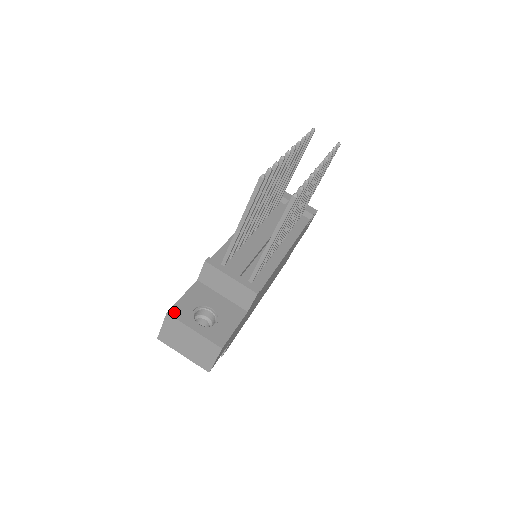
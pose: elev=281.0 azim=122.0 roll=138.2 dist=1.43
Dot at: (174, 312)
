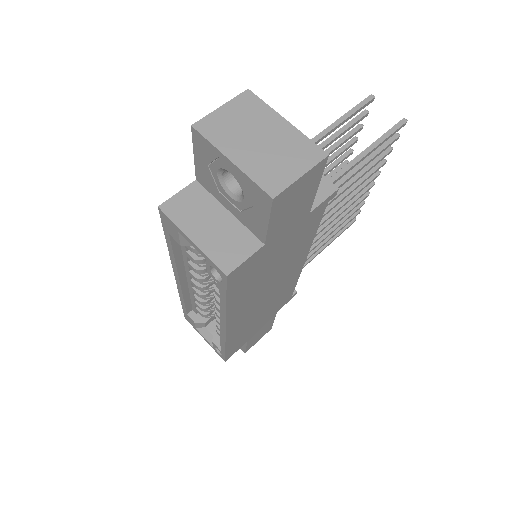
Dot at: (254, 100)
